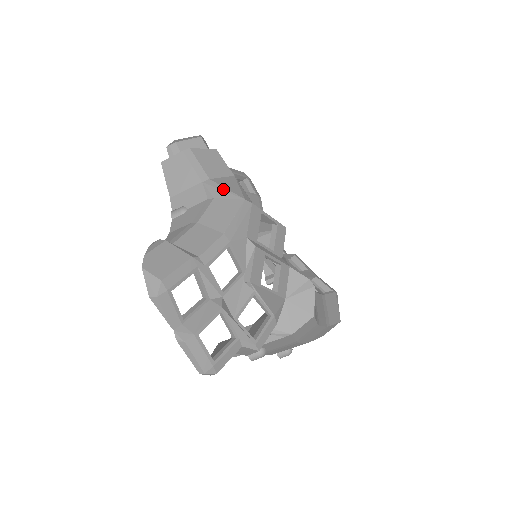
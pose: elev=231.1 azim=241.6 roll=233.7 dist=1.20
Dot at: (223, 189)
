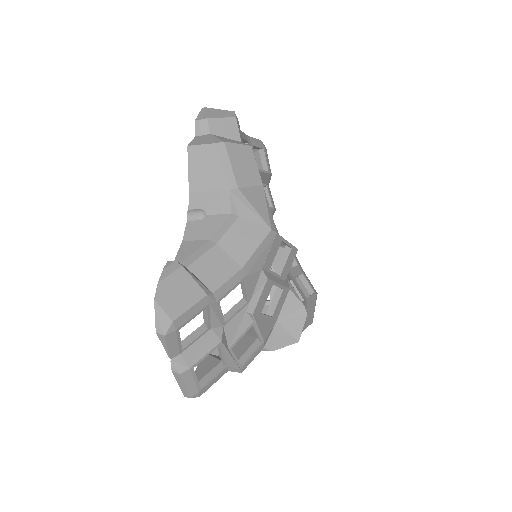
Dot at: (250, 208)
